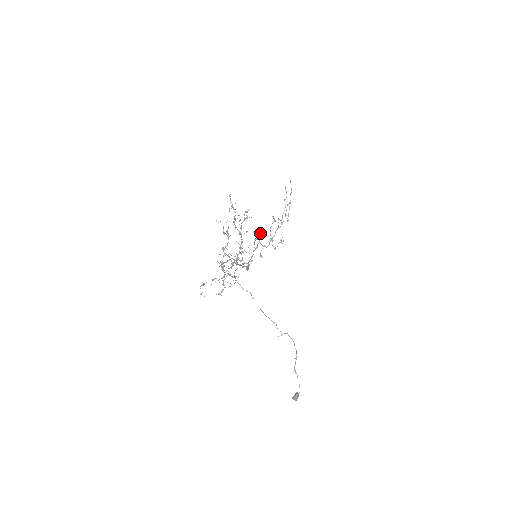
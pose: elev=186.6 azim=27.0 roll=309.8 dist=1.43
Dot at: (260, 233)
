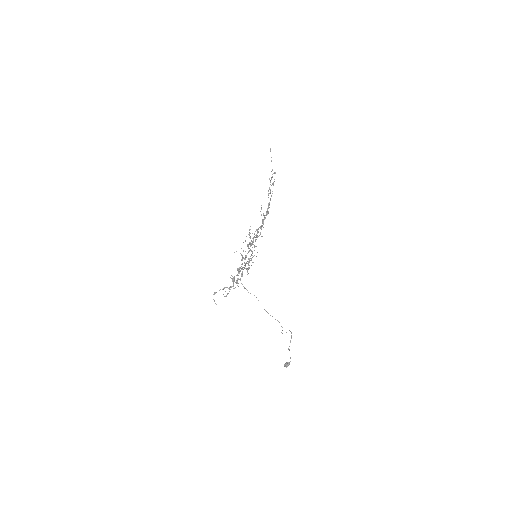
Dot at: (258, 232)
